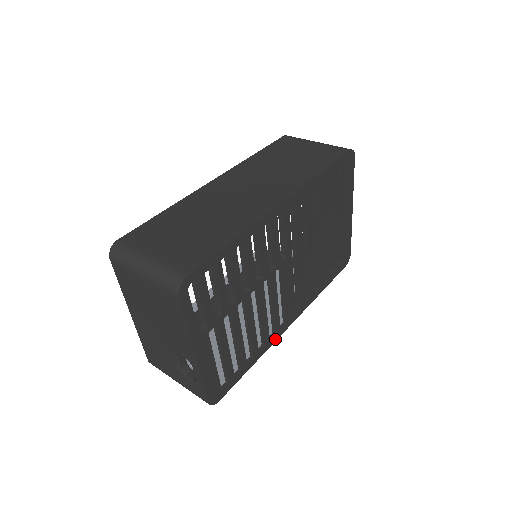
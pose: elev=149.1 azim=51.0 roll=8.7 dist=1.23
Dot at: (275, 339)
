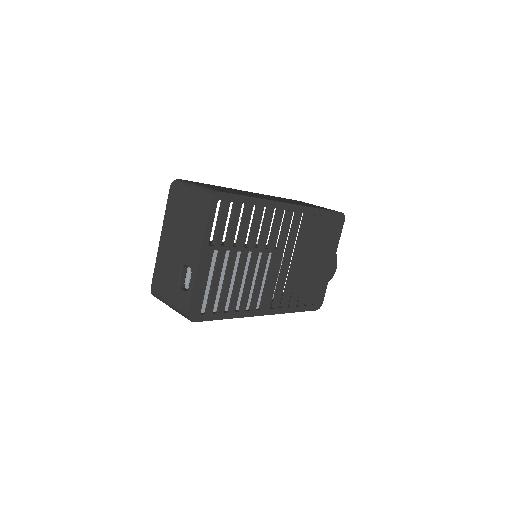
Dot at: (249, 315)
